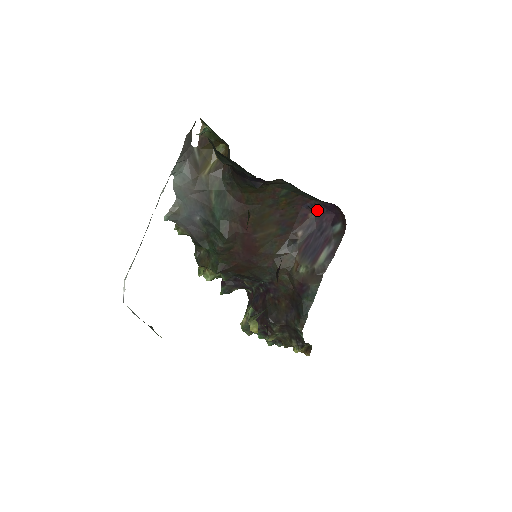
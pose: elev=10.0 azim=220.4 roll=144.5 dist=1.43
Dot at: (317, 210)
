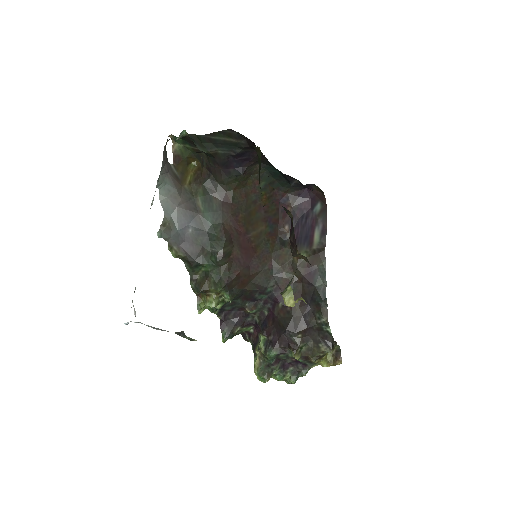
Dot at: (293, 202)
